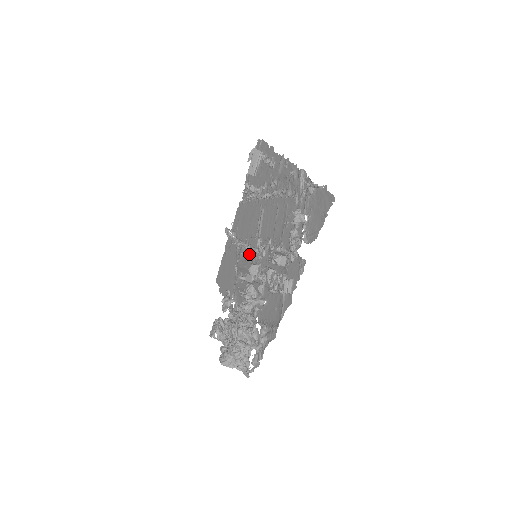
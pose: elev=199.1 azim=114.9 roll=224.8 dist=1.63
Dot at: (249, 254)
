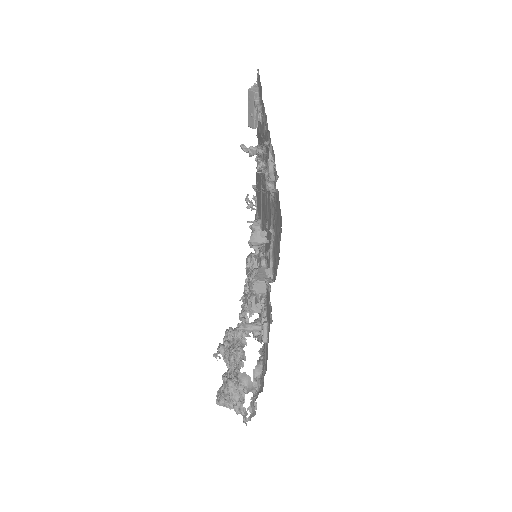
Dot at: occluded
